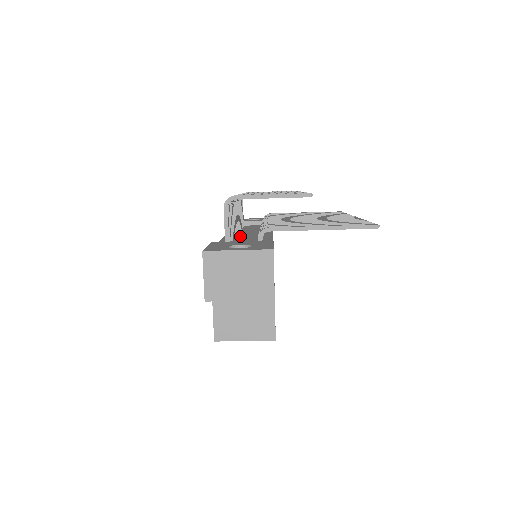
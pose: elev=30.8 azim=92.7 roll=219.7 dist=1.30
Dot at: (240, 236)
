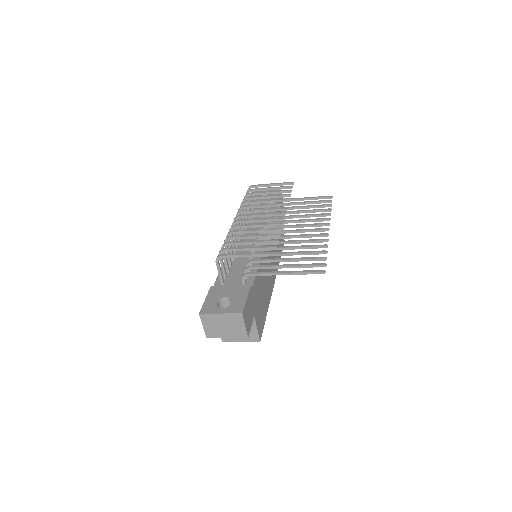
Dot at: occluded
